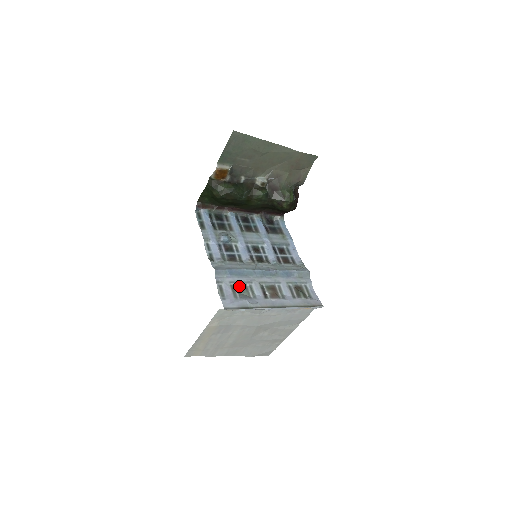
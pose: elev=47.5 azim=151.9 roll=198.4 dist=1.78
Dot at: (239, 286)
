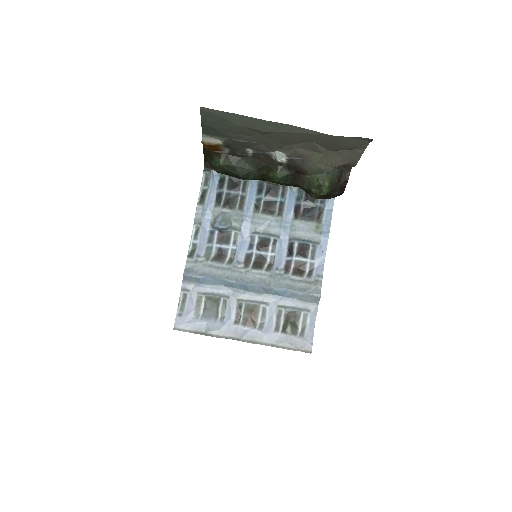
Dot at: (210, 298)
